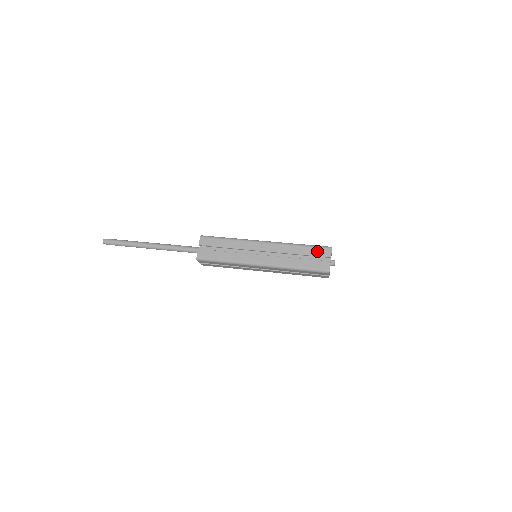
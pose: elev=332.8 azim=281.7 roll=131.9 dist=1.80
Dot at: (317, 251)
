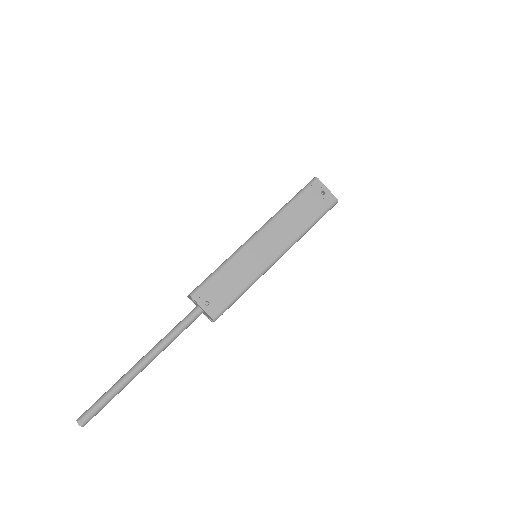
Dot at: occluded
